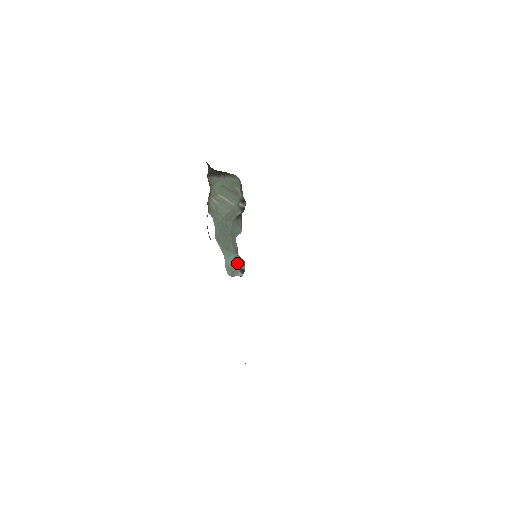
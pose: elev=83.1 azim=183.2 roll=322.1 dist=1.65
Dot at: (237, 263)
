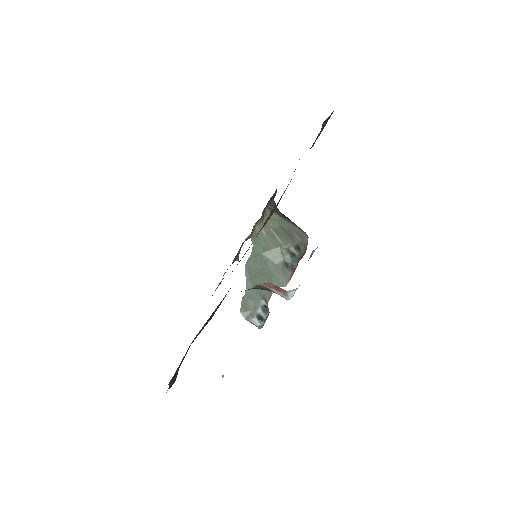
Dot at: (258, 305)
